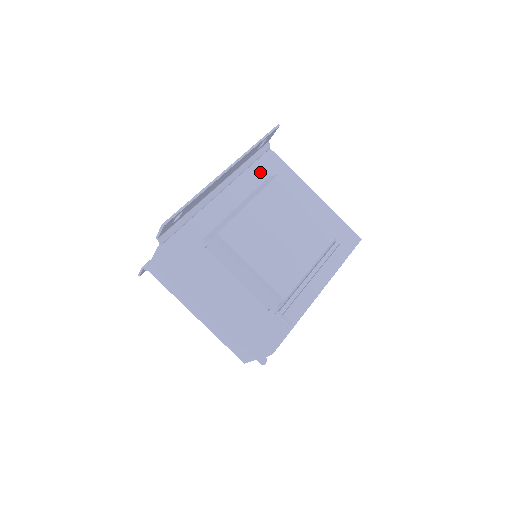
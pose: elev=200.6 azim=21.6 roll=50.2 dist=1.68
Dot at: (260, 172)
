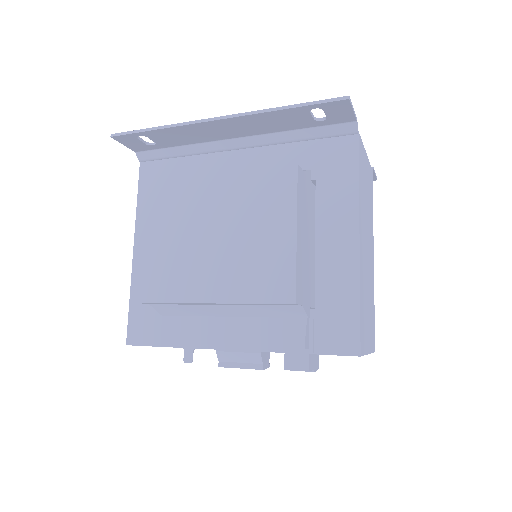
Dot at: (309, 156)
